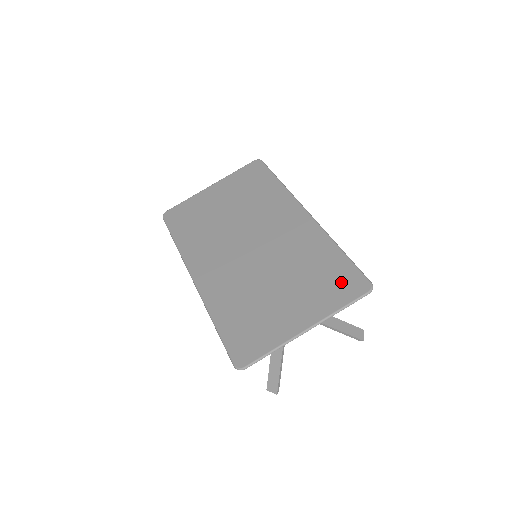
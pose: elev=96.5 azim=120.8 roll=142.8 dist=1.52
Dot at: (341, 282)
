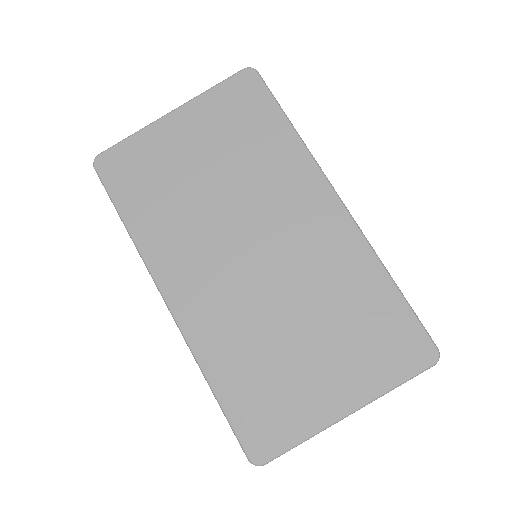
Dot at: (396, 343)
